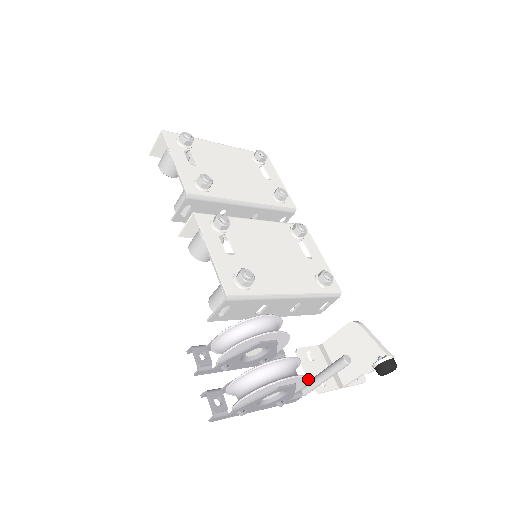
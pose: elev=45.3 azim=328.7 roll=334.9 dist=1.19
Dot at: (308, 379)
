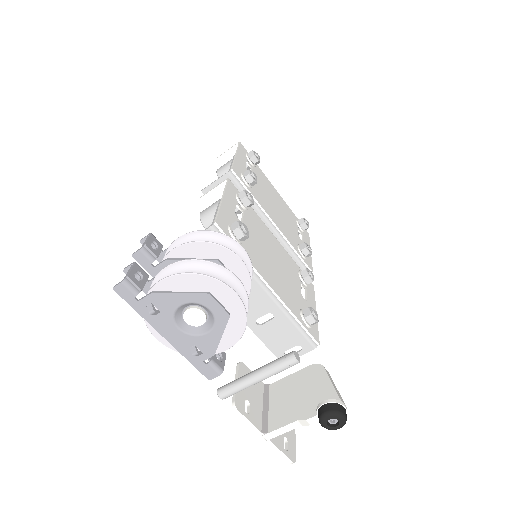
Dot at: (245, 327)
